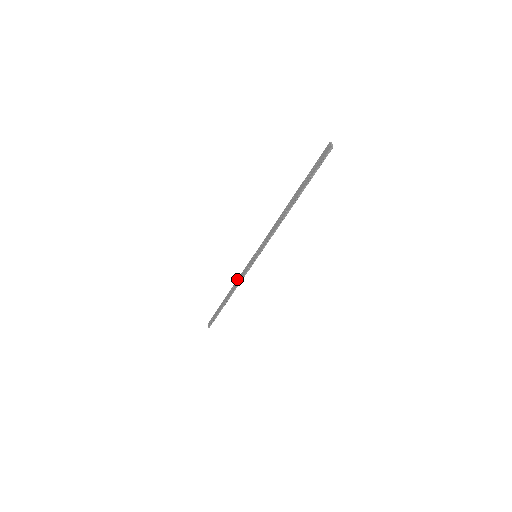
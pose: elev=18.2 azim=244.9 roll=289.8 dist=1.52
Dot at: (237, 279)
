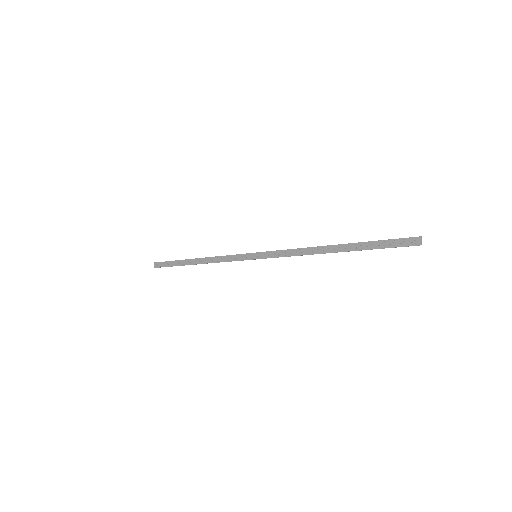
Dot at: (217, 256)
